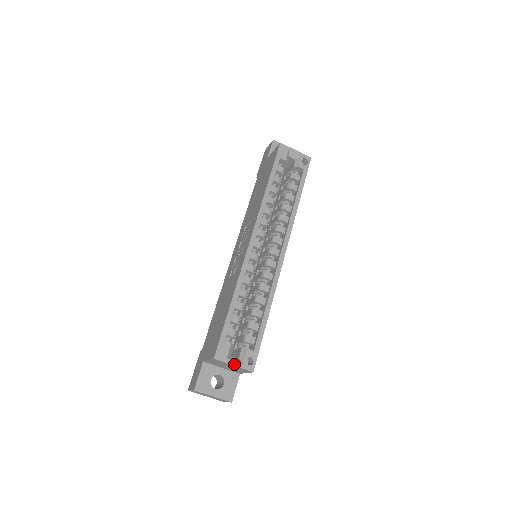
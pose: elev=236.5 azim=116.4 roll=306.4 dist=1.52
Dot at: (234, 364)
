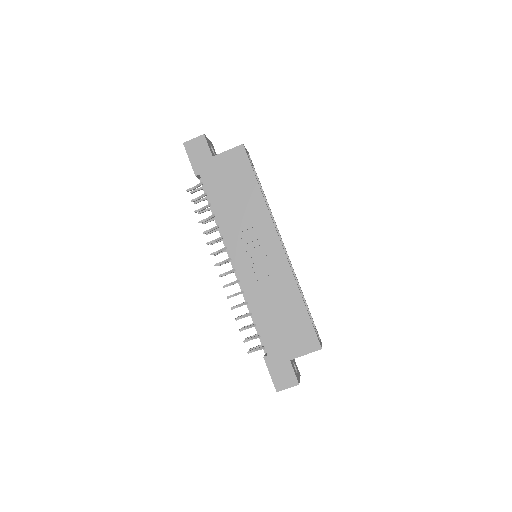
Dot at: (321, 344)
